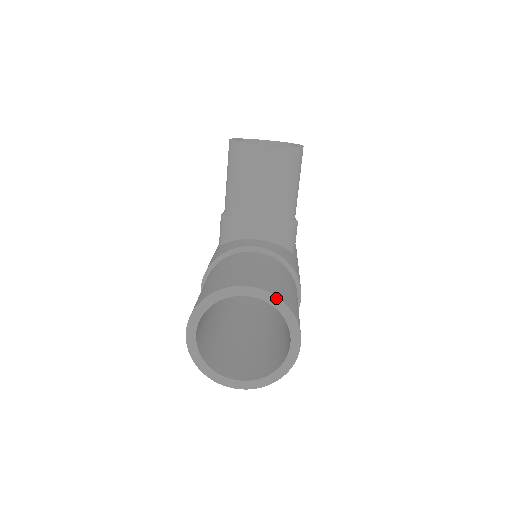
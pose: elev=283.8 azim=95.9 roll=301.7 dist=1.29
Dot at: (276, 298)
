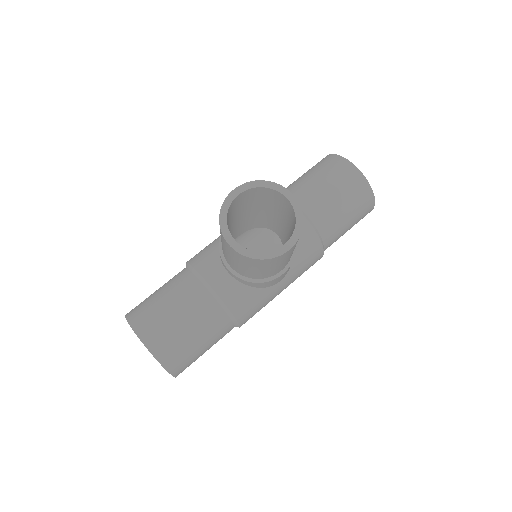
Dot at: (157, 360)
